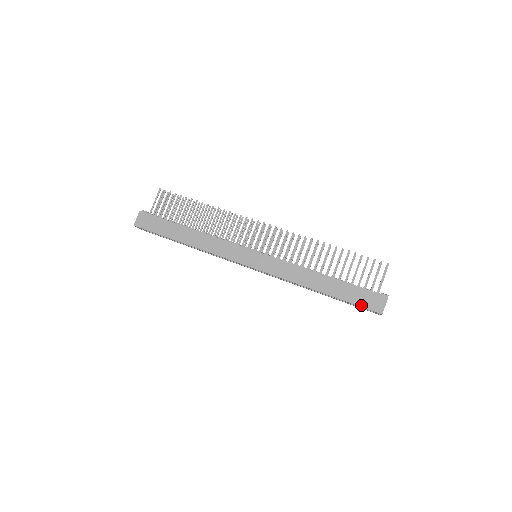
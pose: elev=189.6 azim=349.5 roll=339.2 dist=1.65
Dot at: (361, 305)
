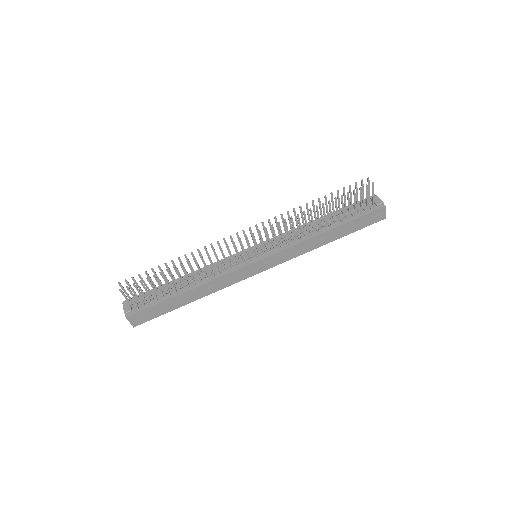
Dot at: occluded
